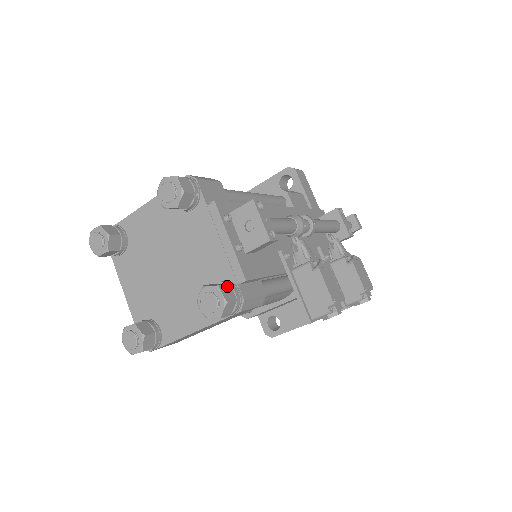
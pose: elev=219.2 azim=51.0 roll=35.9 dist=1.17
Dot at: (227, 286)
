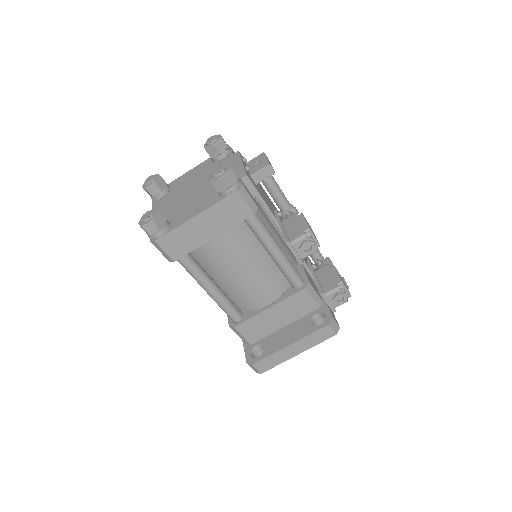
Dot at: occluded
